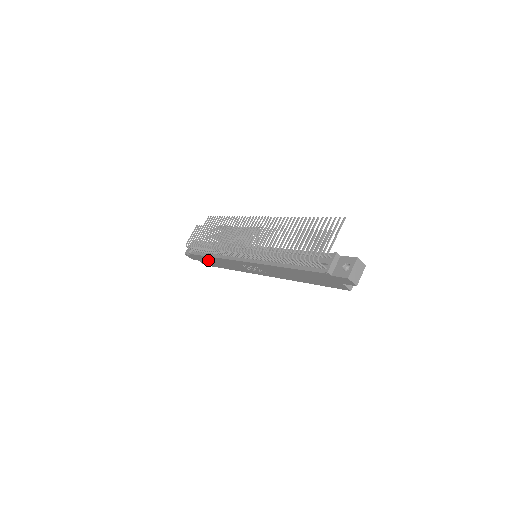
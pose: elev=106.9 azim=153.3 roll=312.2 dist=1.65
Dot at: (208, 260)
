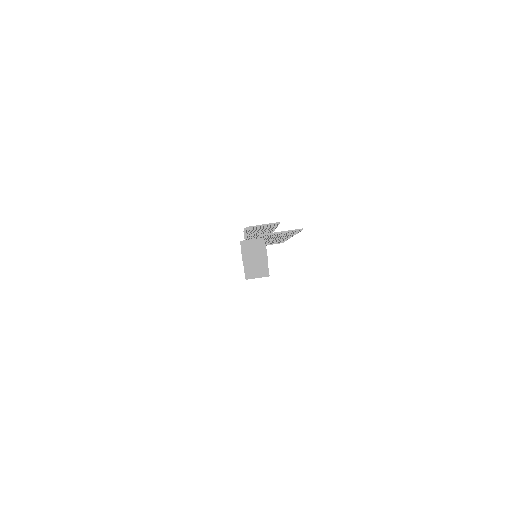
Dot at: occluded
